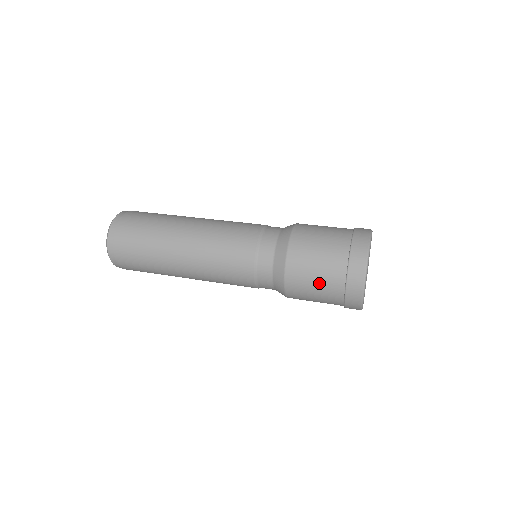
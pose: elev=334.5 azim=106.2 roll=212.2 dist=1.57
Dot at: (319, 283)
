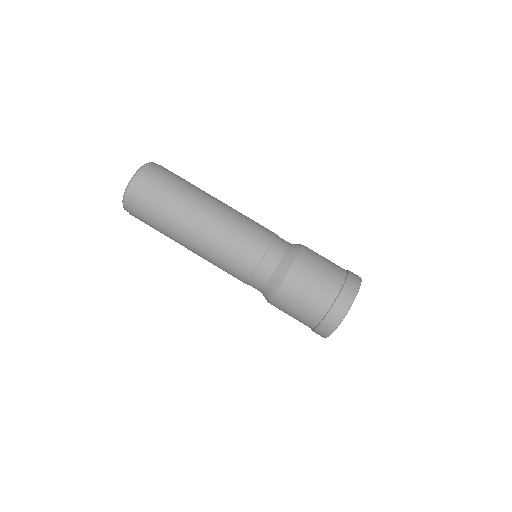
Dot at: occluded
